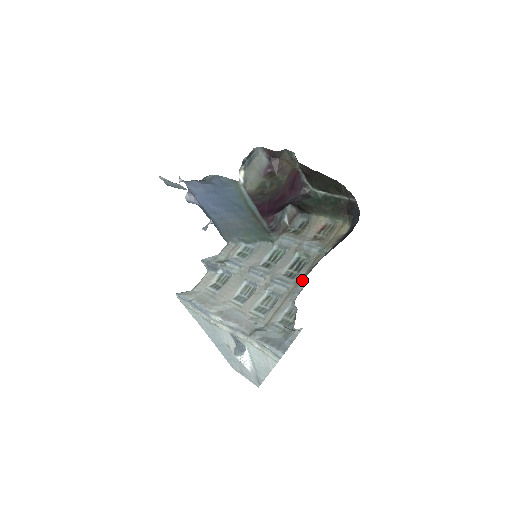
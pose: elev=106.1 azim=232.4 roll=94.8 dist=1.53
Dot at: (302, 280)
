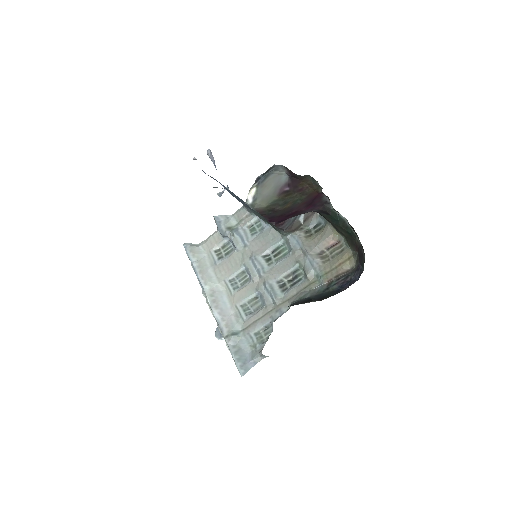
Dot at: (289, 301)
